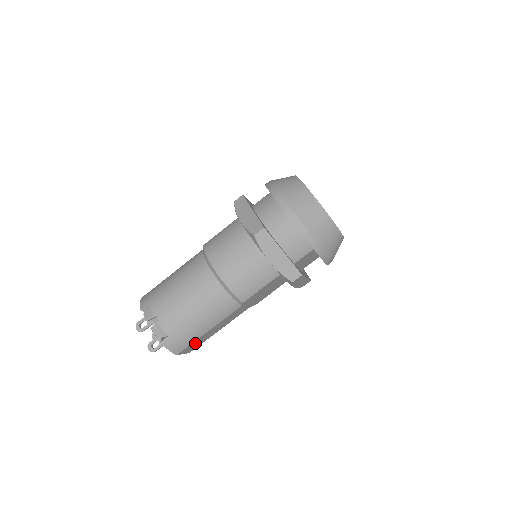
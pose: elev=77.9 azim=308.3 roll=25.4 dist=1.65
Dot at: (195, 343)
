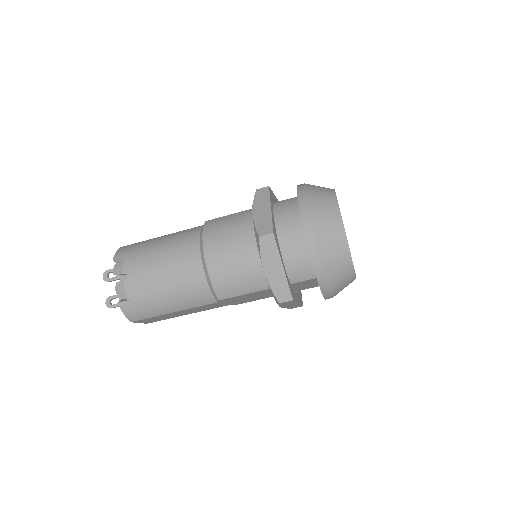
Dot at: (155, 318)
